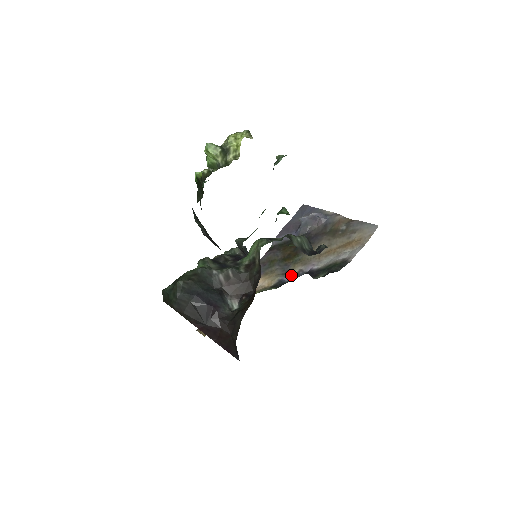
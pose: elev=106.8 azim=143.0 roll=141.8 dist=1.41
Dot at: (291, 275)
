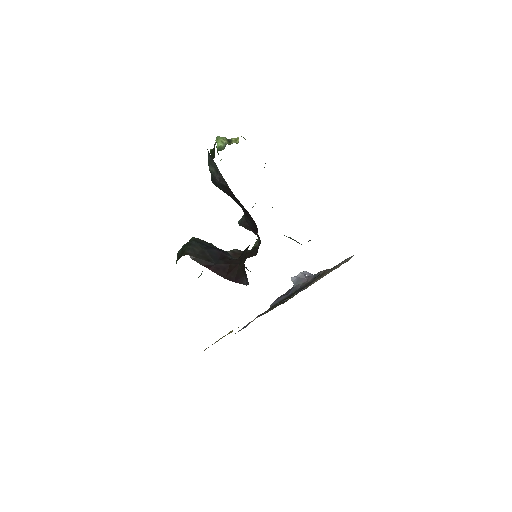
Dot at: occluded
